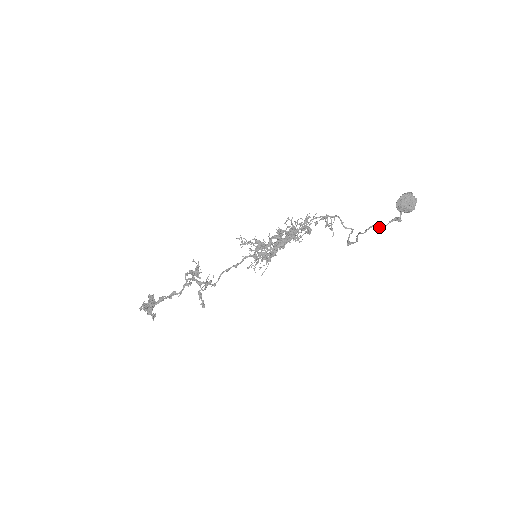
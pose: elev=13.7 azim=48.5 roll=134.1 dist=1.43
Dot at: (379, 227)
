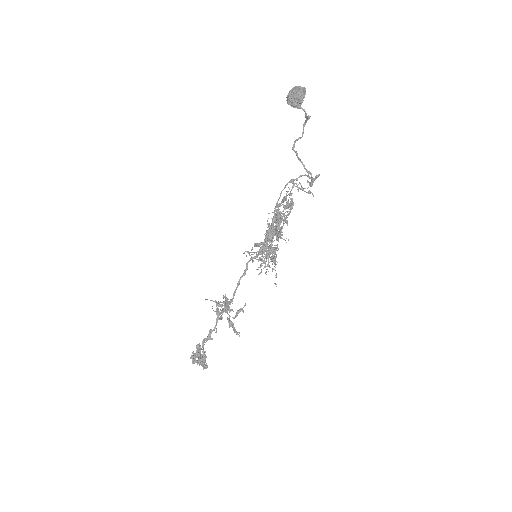
Dot at: (300, 138)
